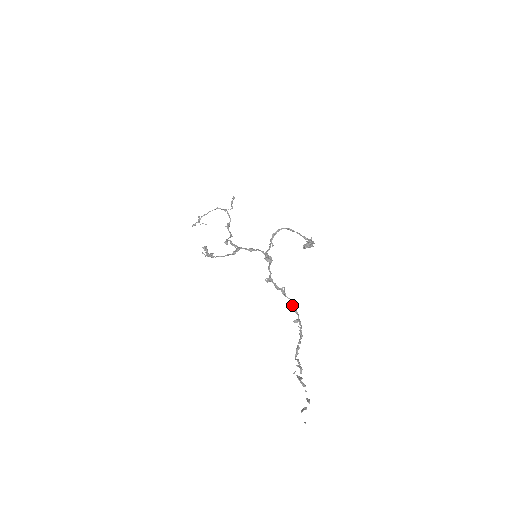
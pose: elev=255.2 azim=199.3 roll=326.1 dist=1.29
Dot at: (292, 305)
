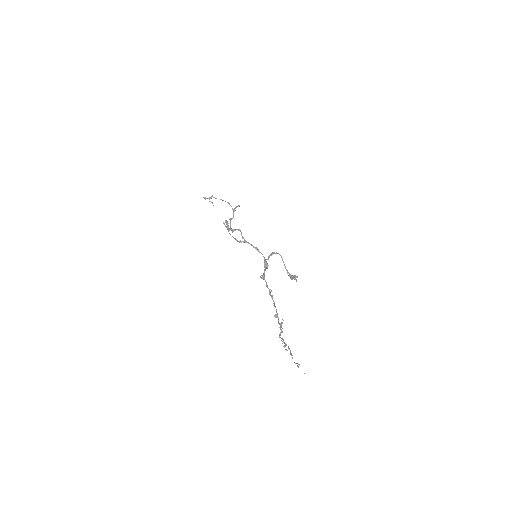
Dot at: (274, 304)
